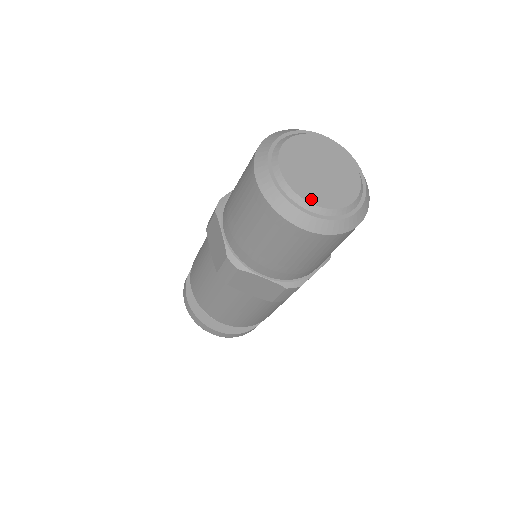
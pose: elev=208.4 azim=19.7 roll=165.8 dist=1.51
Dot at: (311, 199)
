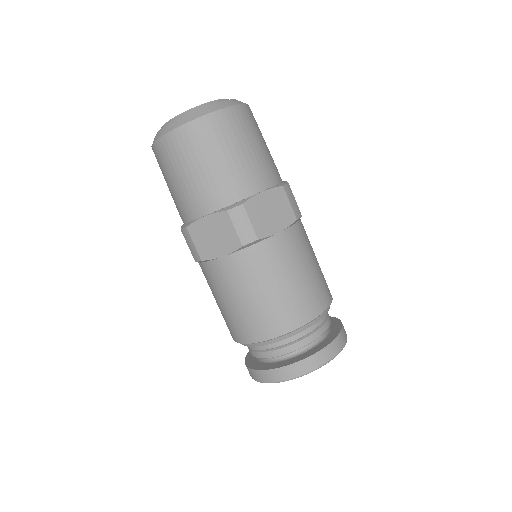
Dot at: occluded
